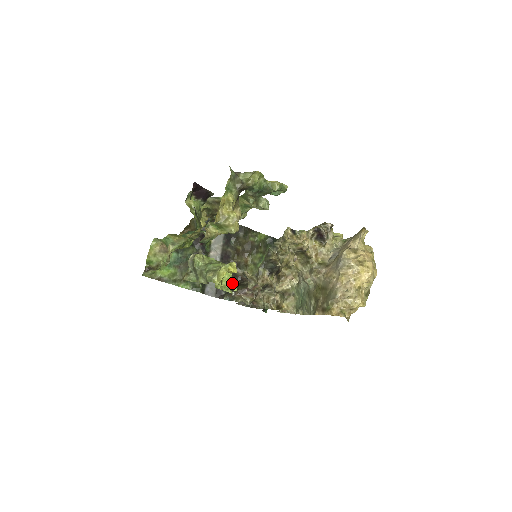
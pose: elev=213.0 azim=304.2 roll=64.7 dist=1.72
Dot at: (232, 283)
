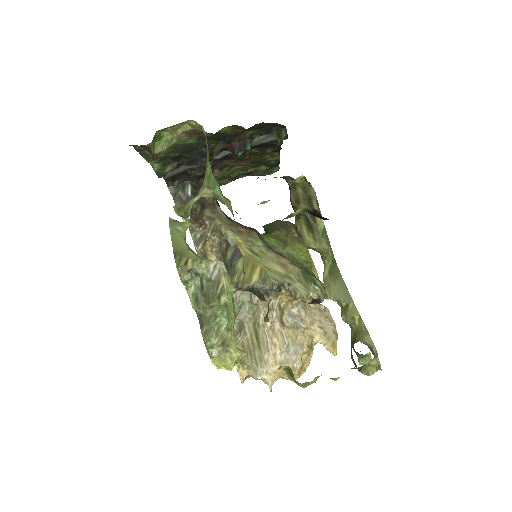
Dot at: occluded
